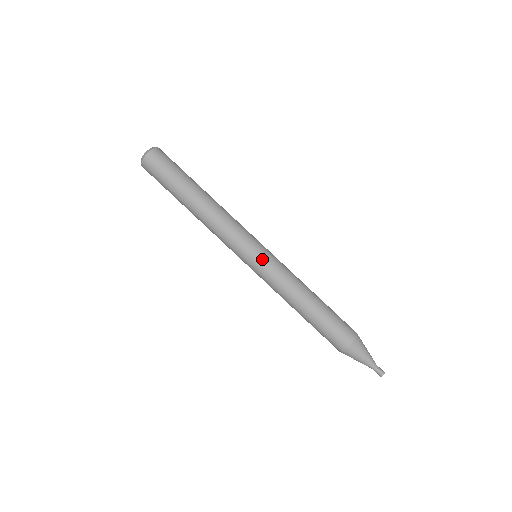
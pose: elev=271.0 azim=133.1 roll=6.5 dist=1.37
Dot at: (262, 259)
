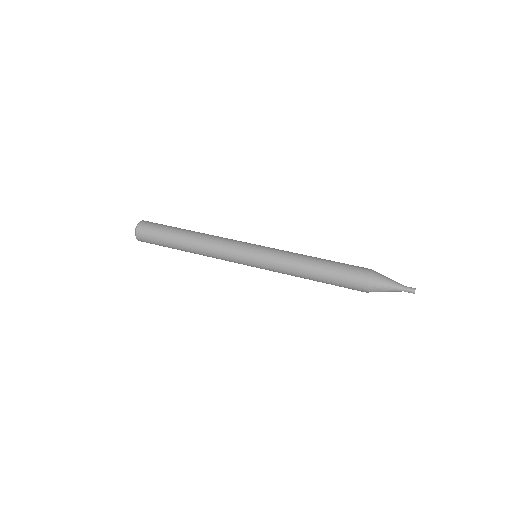
Dot at: occluded
